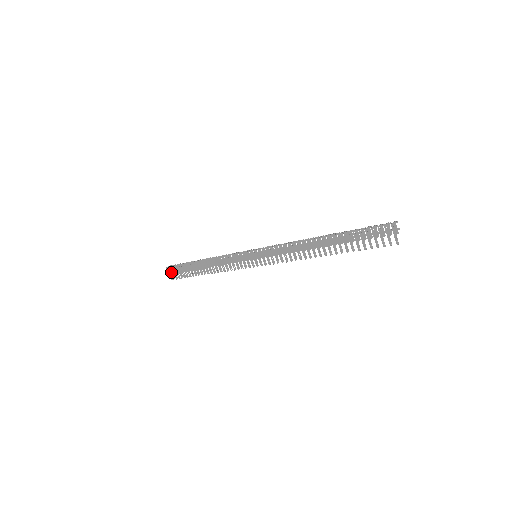
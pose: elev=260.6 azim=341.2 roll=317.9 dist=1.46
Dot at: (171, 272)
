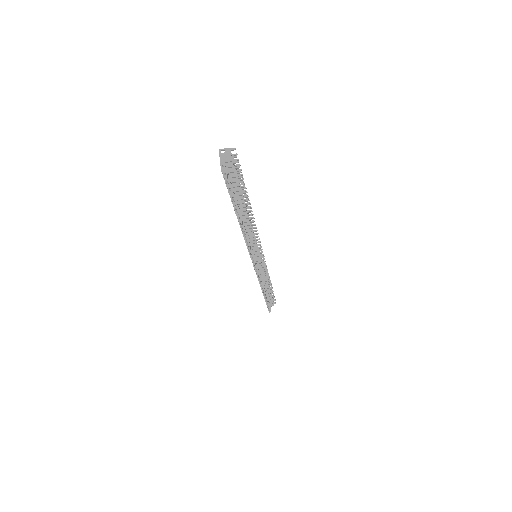
Dot at: occluded
